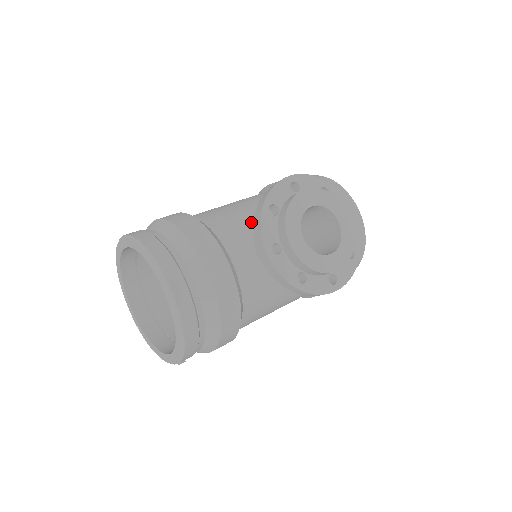
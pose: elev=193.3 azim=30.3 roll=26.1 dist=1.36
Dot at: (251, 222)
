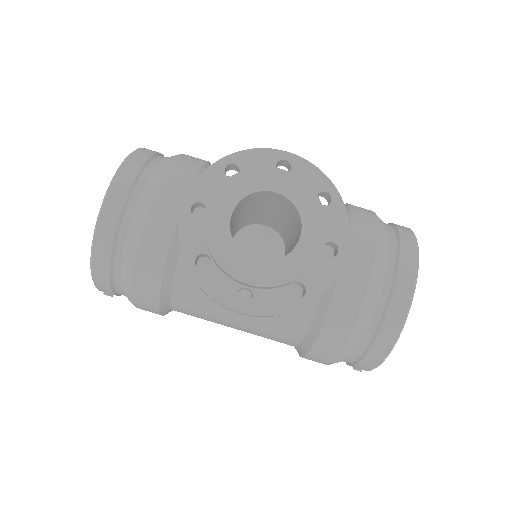
Dot at: occluded
